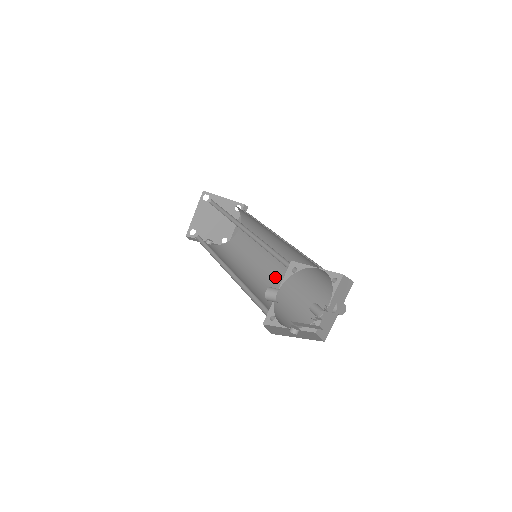
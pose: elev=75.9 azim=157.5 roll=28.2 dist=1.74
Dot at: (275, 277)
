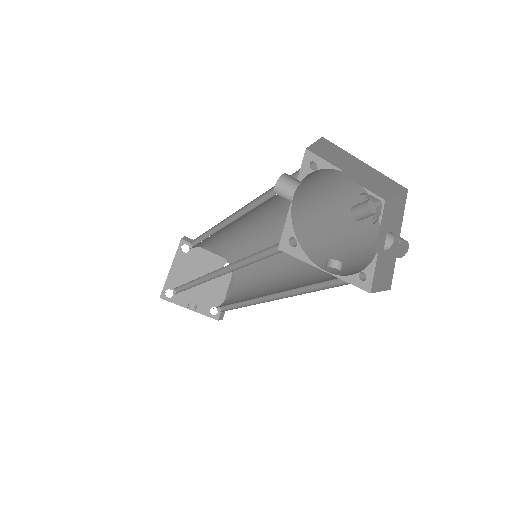
Dot at: (288, 285)
